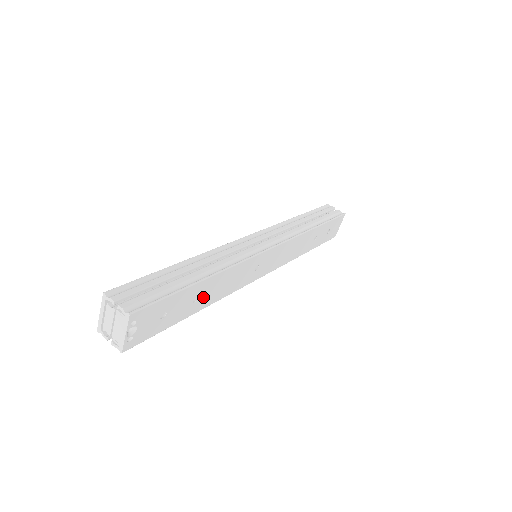
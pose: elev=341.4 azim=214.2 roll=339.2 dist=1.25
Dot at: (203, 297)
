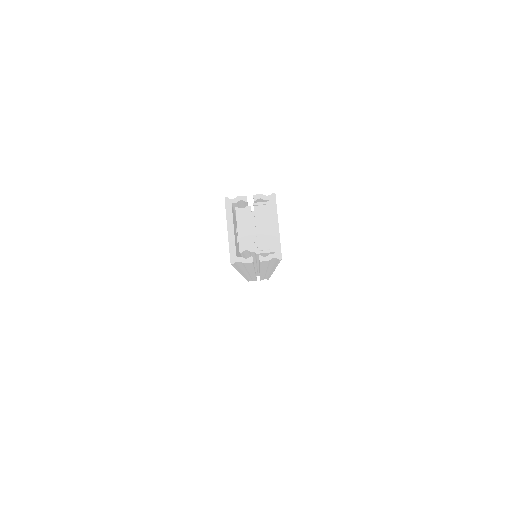
Dot at: occluded
